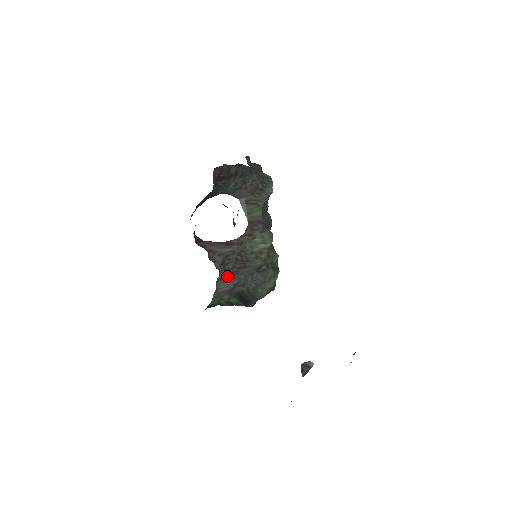
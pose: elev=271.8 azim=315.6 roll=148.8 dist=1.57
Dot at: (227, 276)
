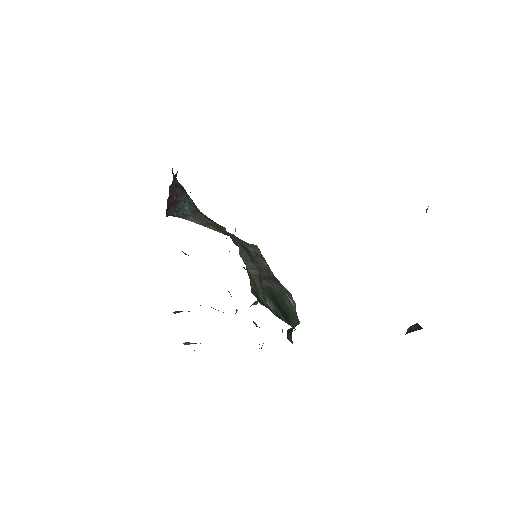
Dot at: (245, 252)
